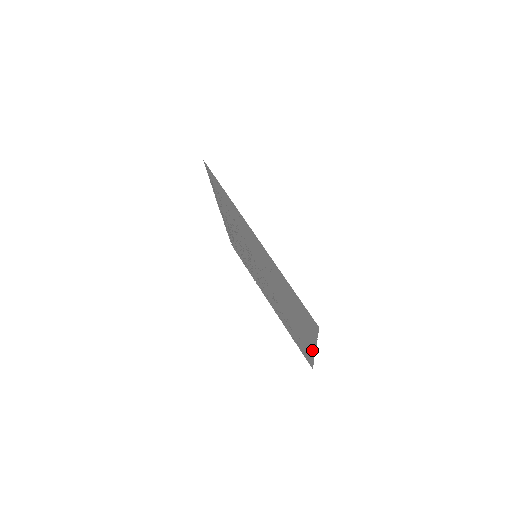
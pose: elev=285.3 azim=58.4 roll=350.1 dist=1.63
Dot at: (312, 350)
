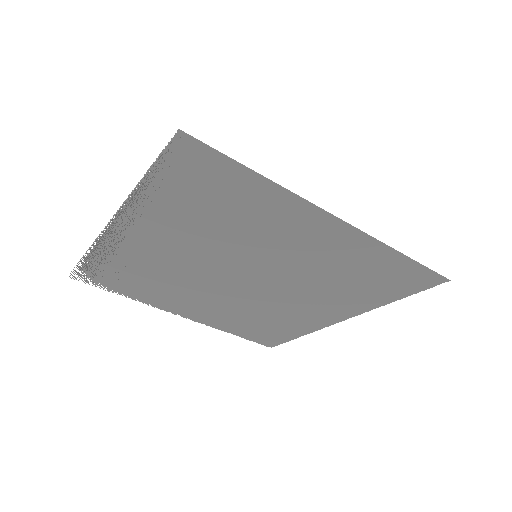
Dot at: (332, 322)
